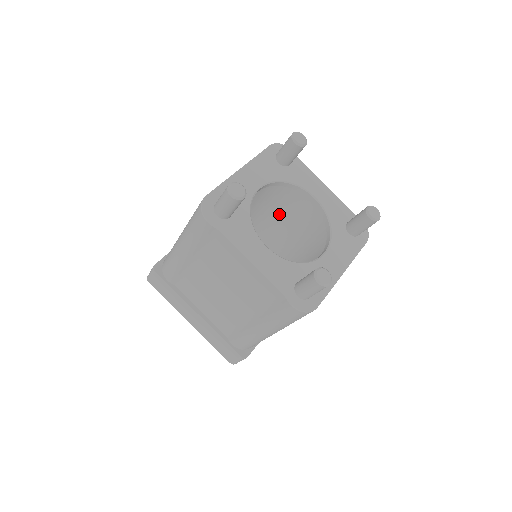
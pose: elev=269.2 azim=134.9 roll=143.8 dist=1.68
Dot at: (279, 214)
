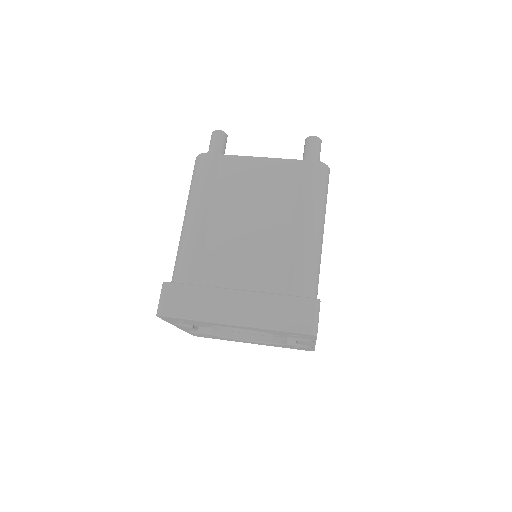
Dot at: occluded
